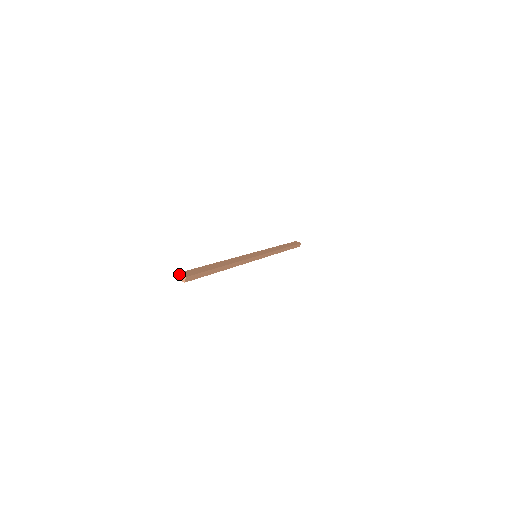
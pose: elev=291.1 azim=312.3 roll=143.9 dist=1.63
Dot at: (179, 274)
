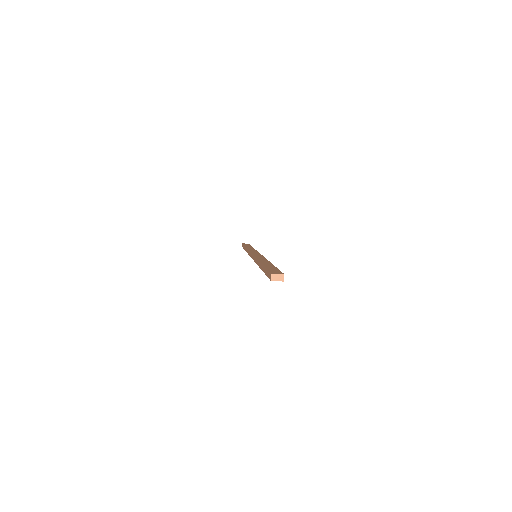
Dot at: (273, 274)
